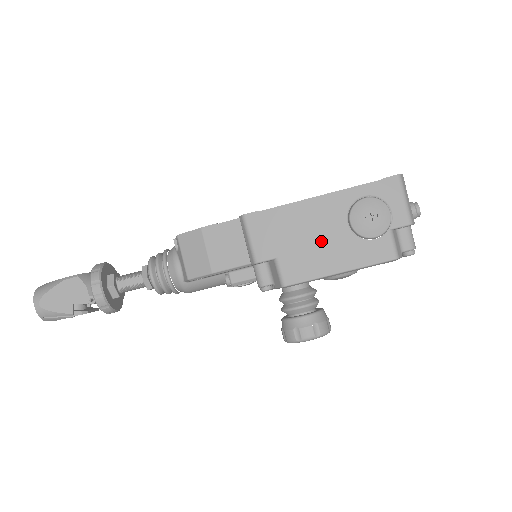
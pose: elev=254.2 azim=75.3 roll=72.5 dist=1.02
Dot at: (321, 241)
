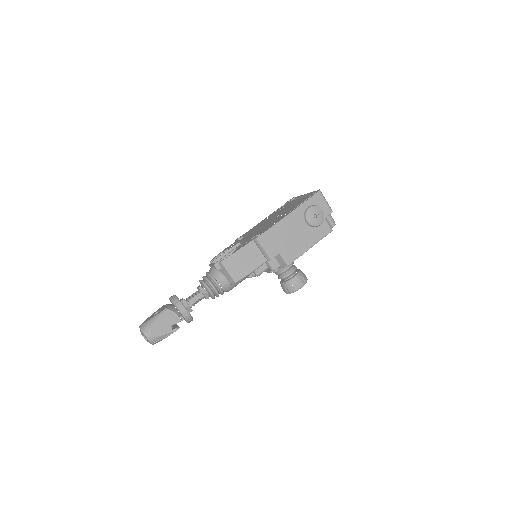
Dot at: (297, 236)
